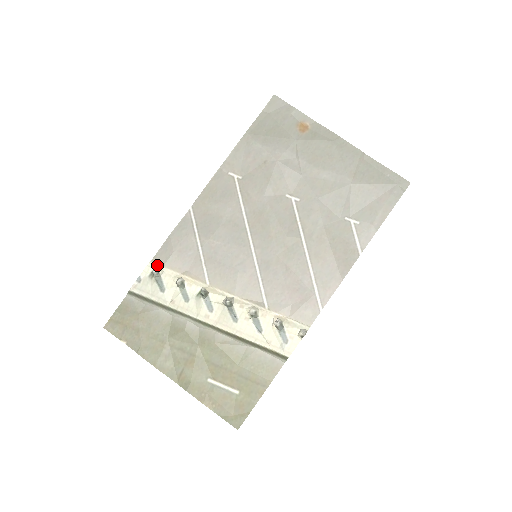
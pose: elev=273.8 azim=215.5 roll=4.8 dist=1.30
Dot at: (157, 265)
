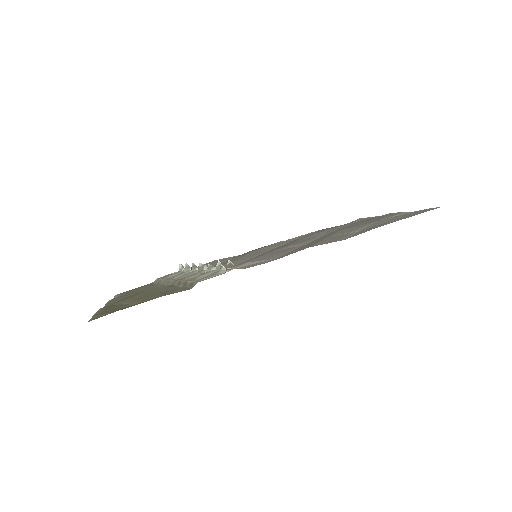
Dot at: occluded
